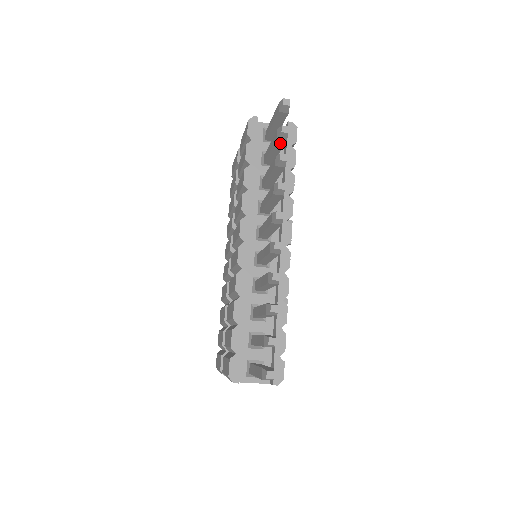
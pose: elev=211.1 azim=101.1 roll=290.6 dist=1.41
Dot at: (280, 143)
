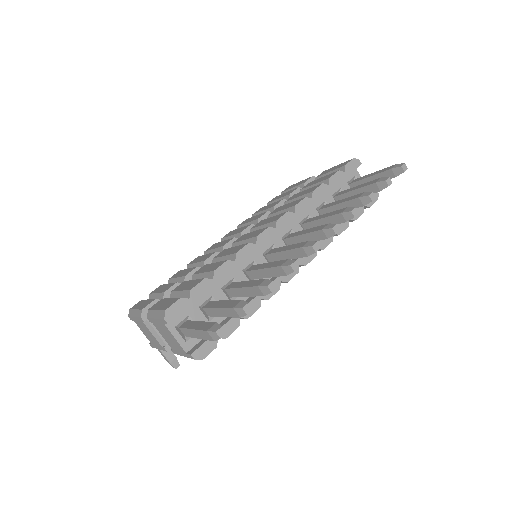
Dot at: (372, 189)
